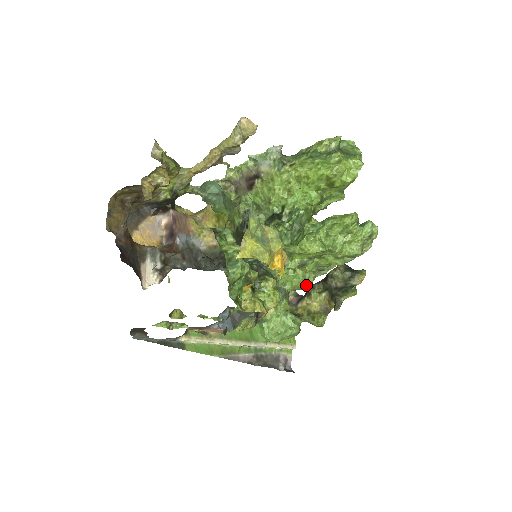
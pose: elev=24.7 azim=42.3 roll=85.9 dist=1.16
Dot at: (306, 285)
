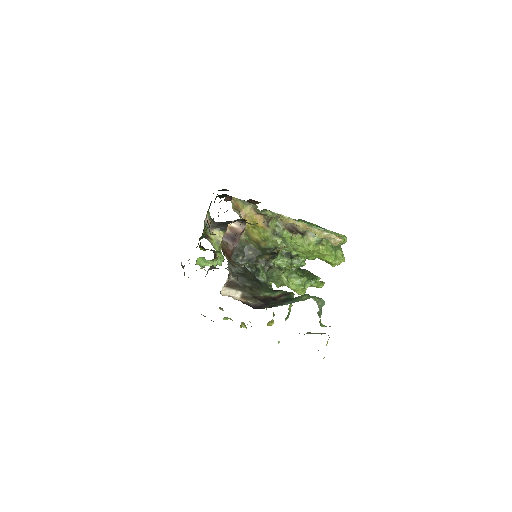
Dot at: occluded
